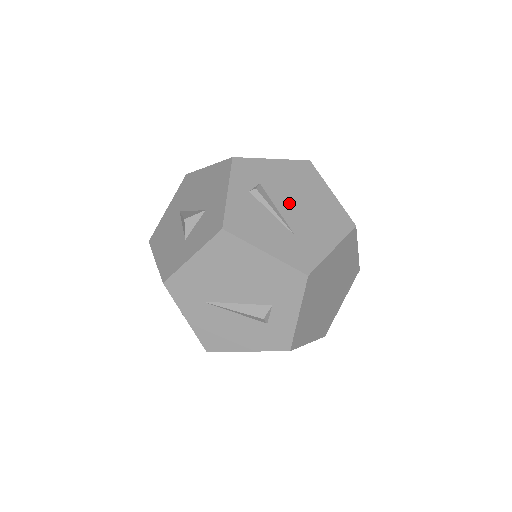
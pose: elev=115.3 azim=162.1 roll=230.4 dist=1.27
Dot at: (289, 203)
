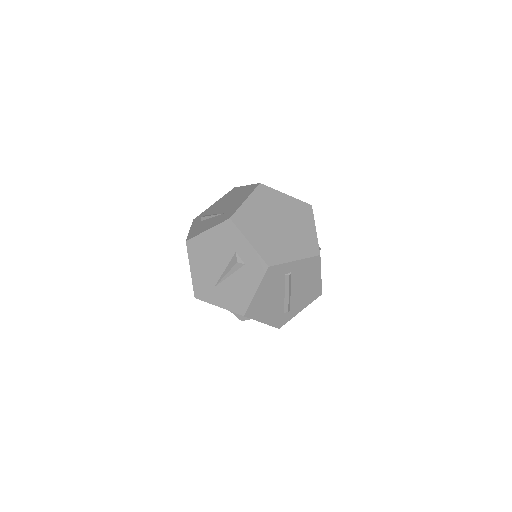
Dot at: (221, 208)
